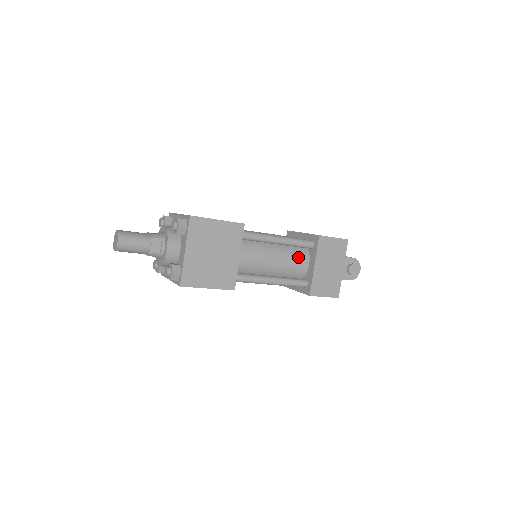
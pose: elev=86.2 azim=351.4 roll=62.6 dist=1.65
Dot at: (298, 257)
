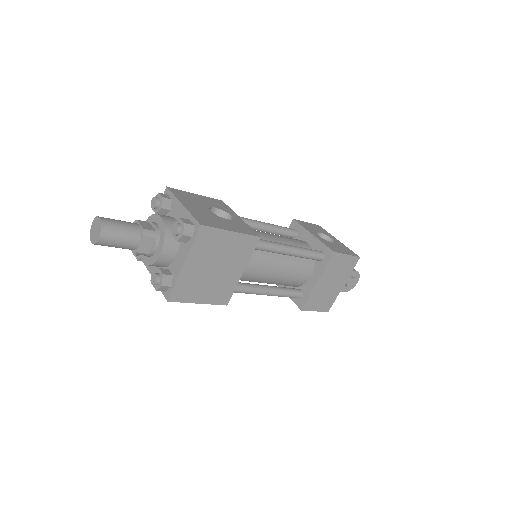
Dot at: (302, 268)
